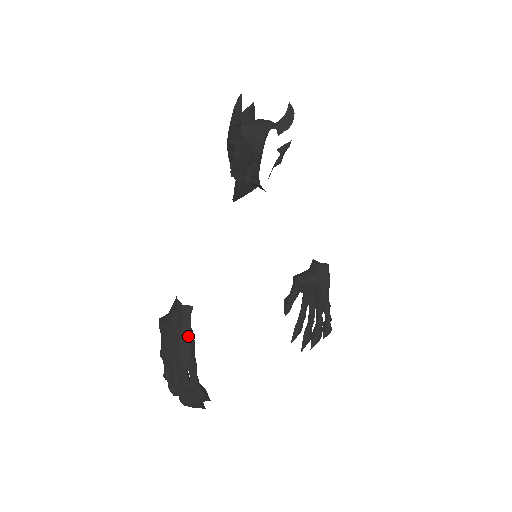
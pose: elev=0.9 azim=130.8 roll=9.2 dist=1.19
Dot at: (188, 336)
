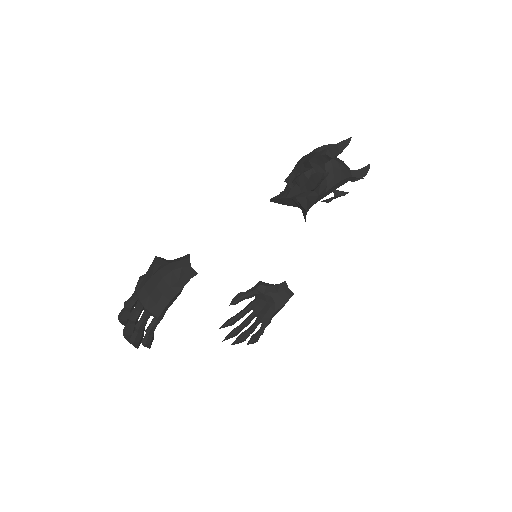
Dot at: (176, 293)
